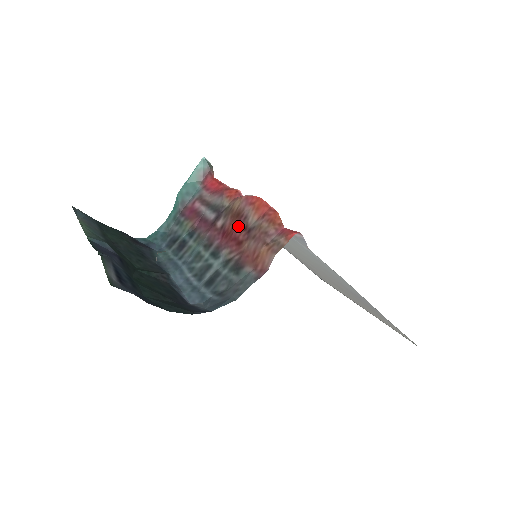
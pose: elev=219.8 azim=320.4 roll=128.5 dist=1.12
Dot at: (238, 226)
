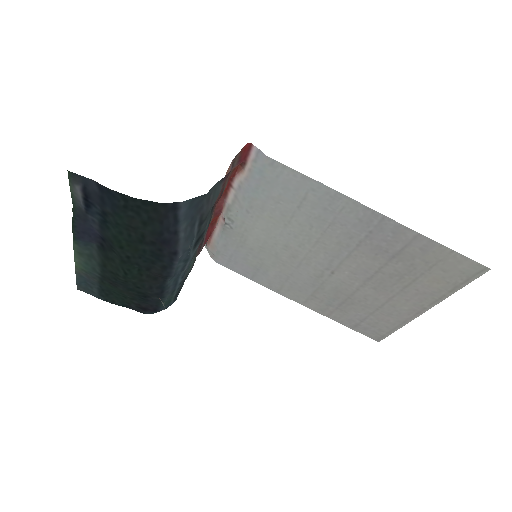
Dot at: occluded
